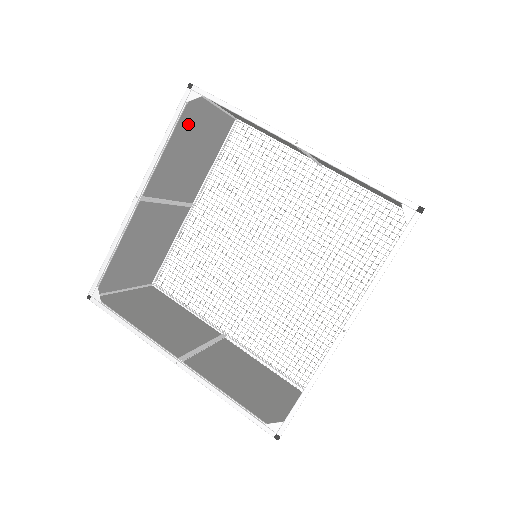
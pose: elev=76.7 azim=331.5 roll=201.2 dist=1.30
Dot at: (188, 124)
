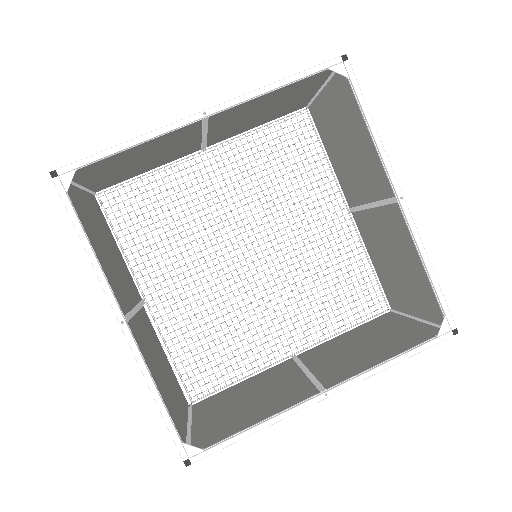
Dot at: (300, 85)
